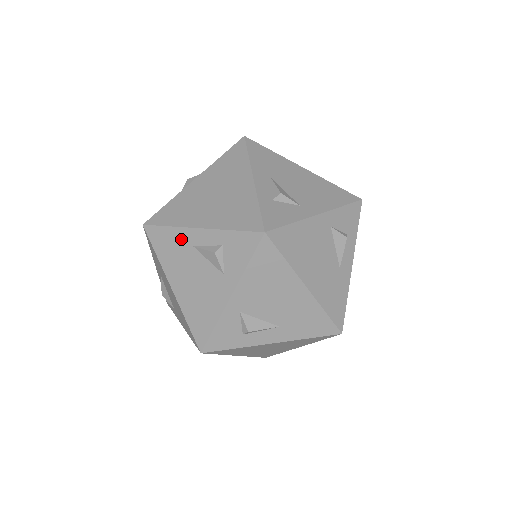
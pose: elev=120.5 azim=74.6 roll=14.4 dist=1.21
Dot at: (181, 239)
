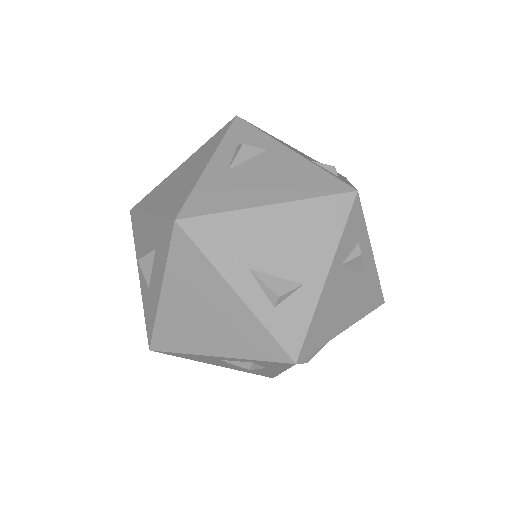
Dot at: (202, 357)
